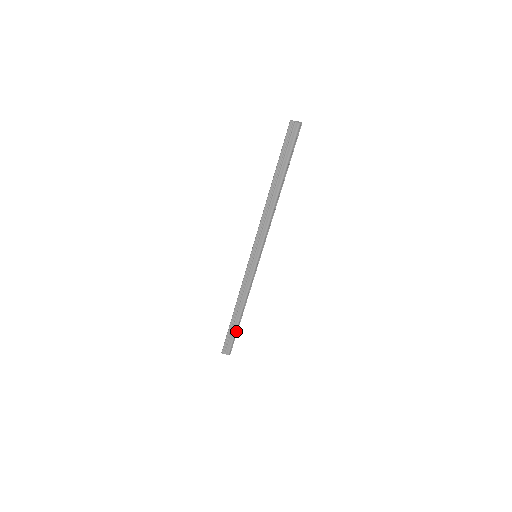
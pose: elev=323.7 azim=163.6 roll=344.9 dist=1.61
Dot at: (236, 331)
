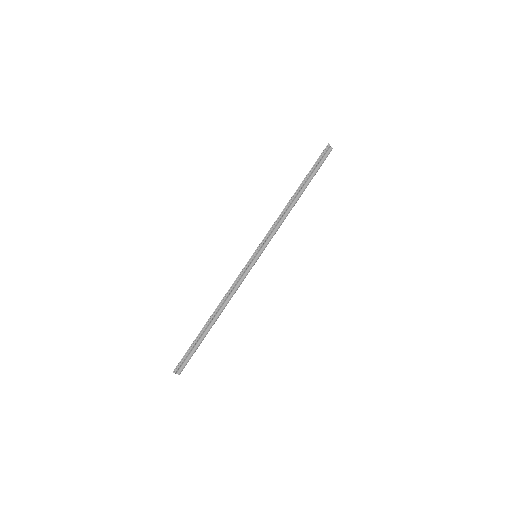
Dot at: (201, 342)
